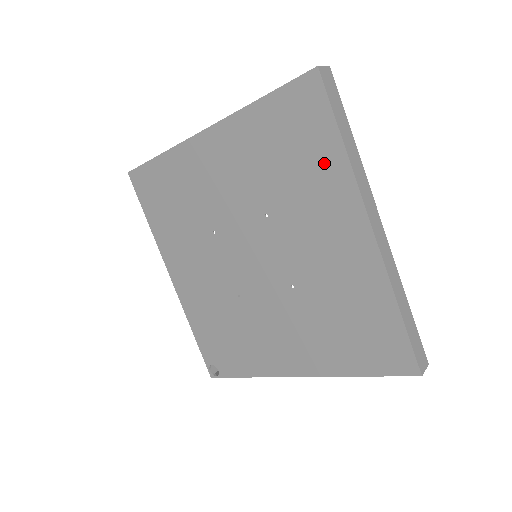
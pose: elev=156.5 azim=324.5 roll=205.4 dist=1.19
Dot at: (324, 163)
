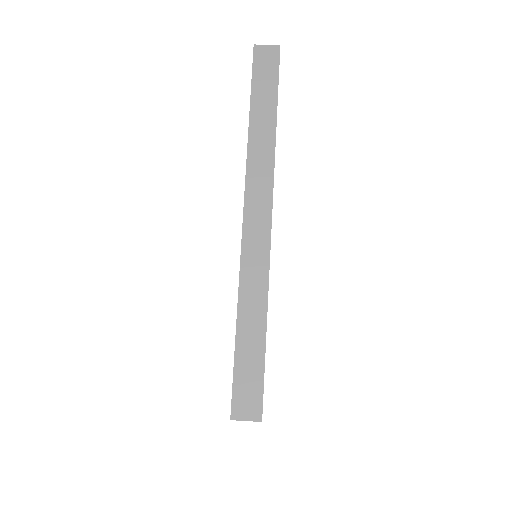
Dot at: occluded
